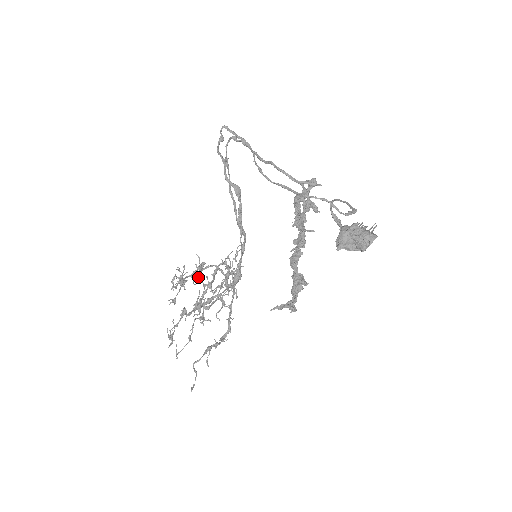
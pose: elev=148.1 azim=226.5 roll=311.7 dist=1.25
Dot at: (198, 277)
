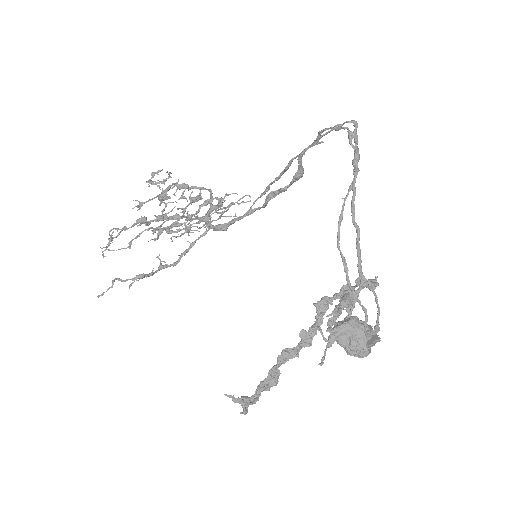
Dot at: (184, 198)
